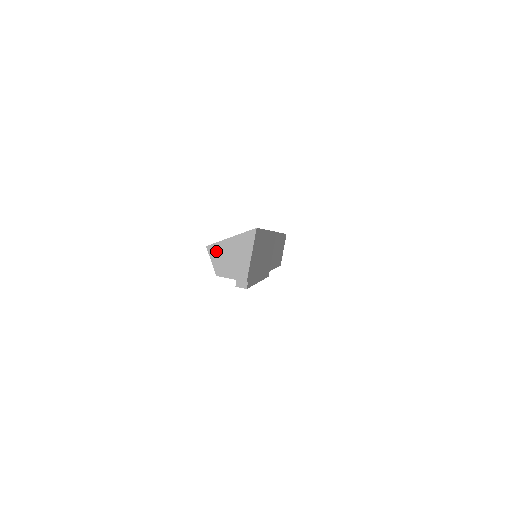
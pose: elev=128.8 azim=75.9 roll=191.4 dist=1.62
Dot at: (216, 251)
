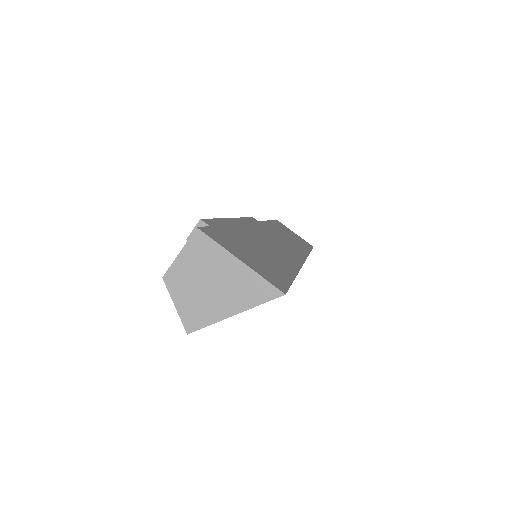
Dot at: (201, 250)
